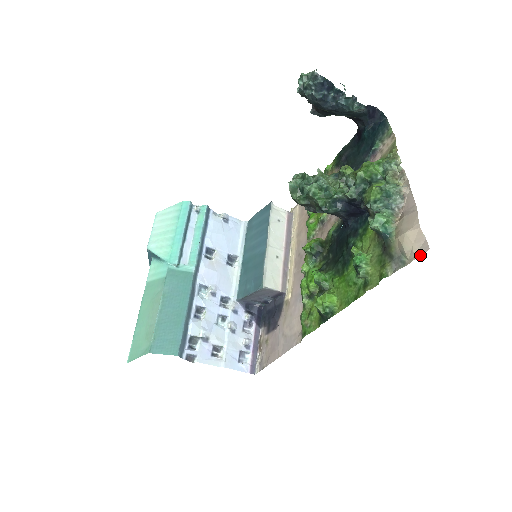
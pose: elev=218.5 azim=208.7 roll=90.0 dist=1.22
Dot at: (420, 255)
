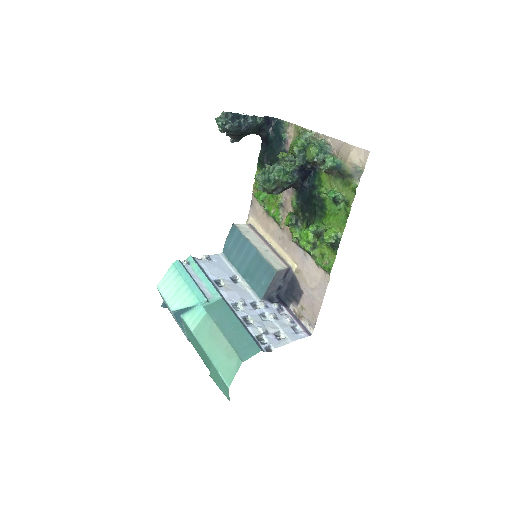
Dot at: occluded
